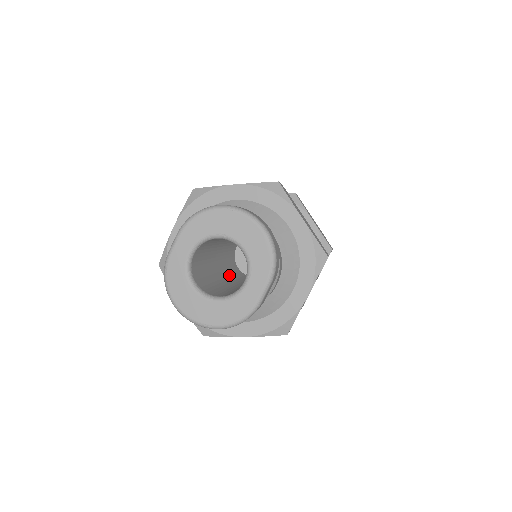
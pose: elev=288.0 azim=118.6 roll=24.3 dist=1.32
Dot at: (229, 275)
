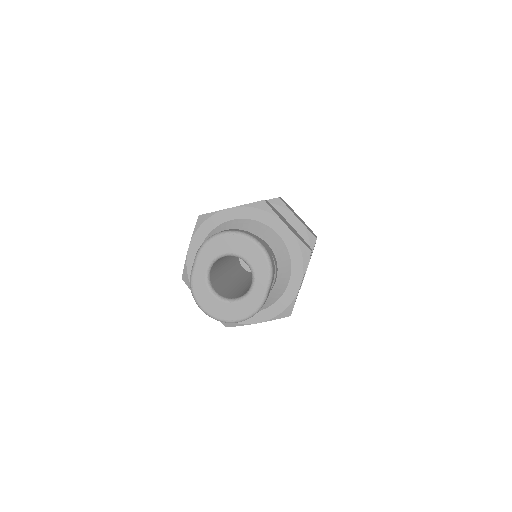
Dot at: (238, 277)
